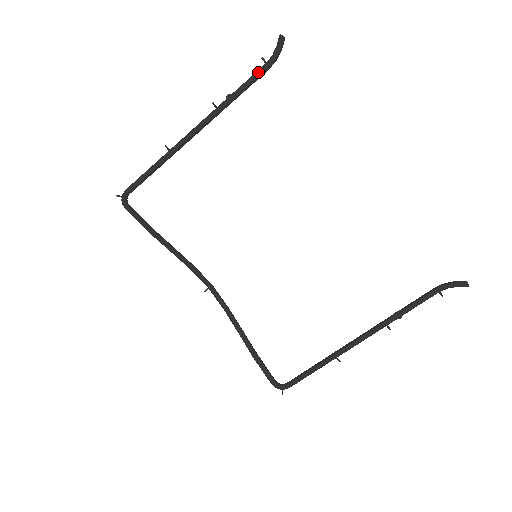
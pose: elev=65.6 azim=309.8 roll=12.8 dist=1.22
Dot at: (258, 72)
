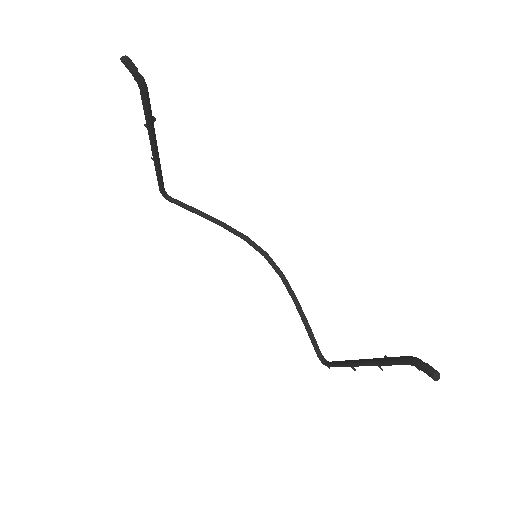
Dot at: (141, 97)
